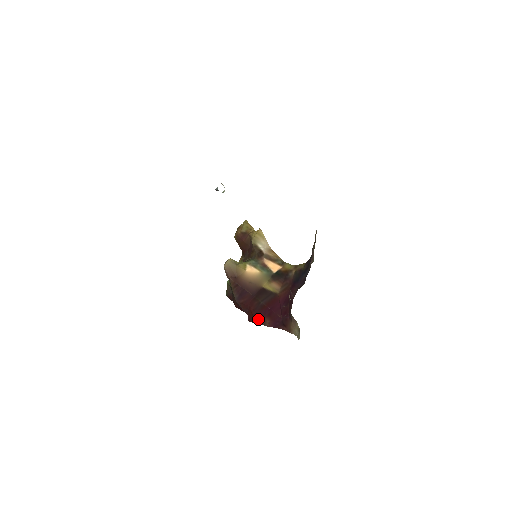
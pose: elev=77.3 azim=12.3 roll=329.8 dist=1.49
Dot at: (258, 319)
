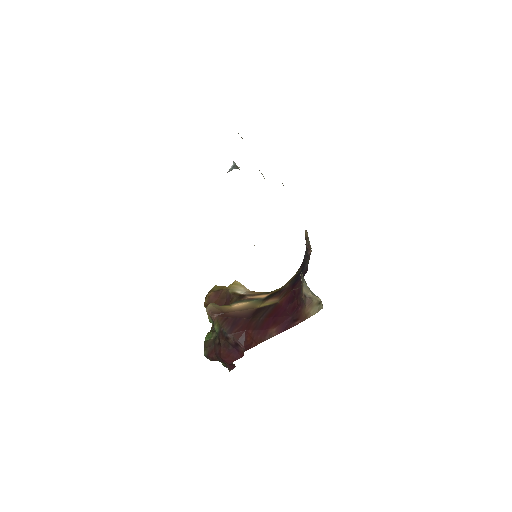
Dot at: (260, 337)
